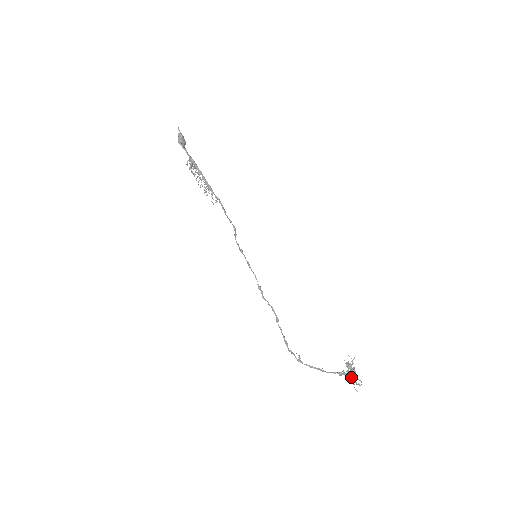
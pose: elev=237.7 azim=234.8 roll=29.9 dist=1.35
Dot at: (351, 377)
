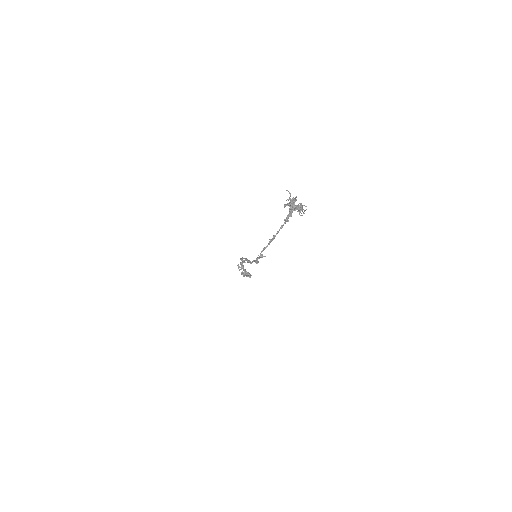
Dot at: (291, 207)
